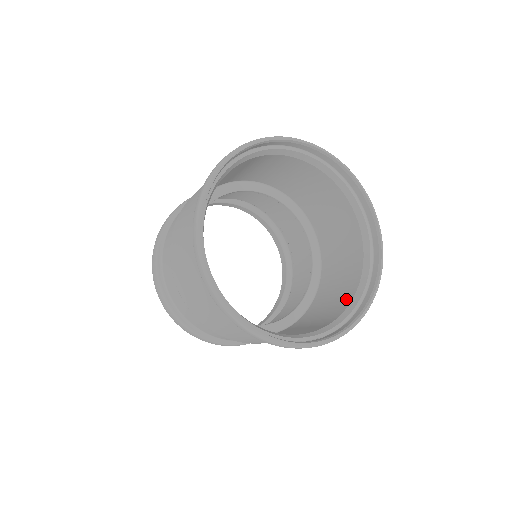
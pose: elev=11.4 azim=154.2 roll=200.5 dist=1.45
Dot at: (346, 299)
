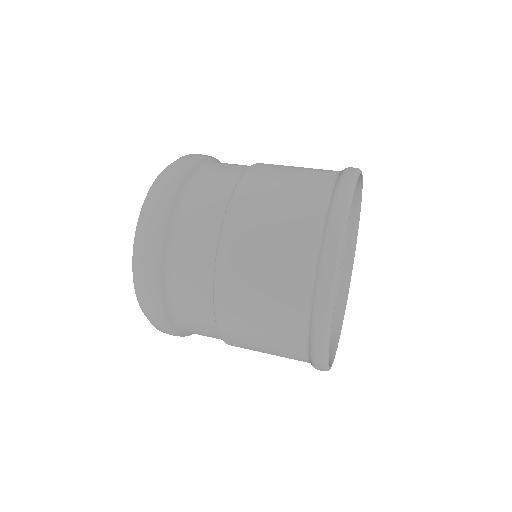
Dot at: occluded
